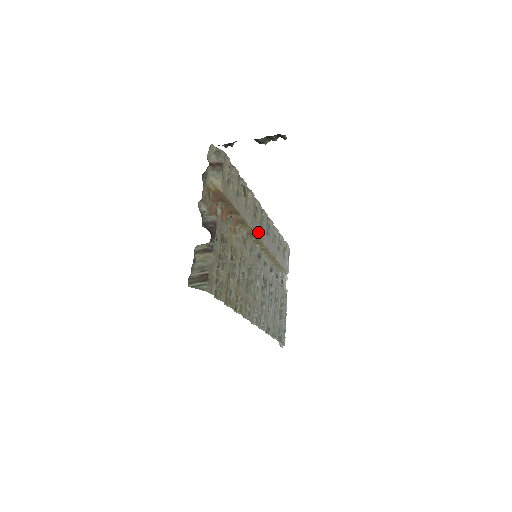
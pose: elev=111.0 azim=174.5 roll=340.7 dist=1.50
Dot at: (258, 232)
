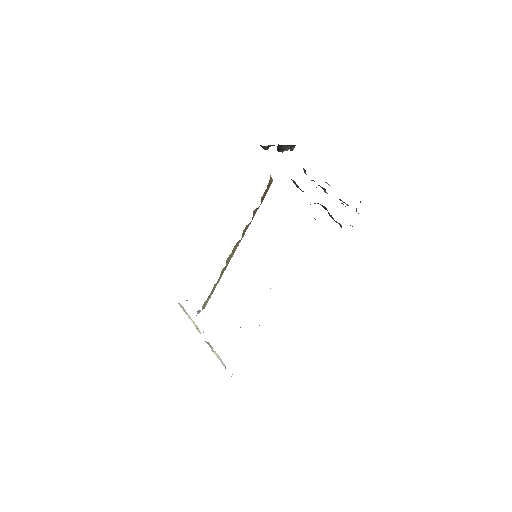
Dot at: occluded
